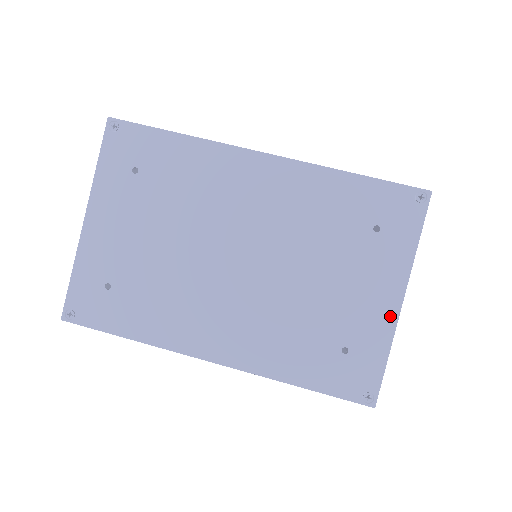
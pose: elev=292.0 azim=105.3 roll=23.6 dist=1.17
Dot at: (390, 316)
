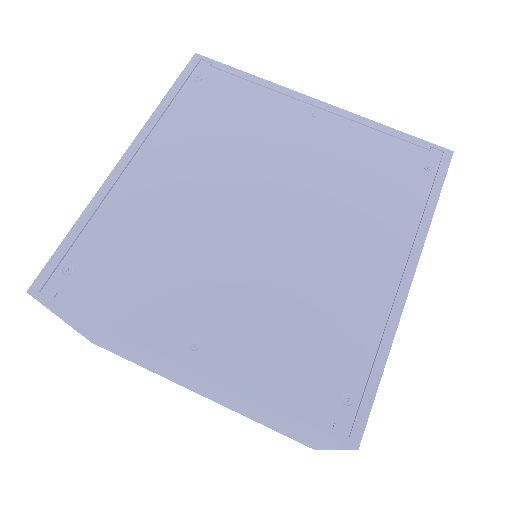
Dot at: (321, 446)
